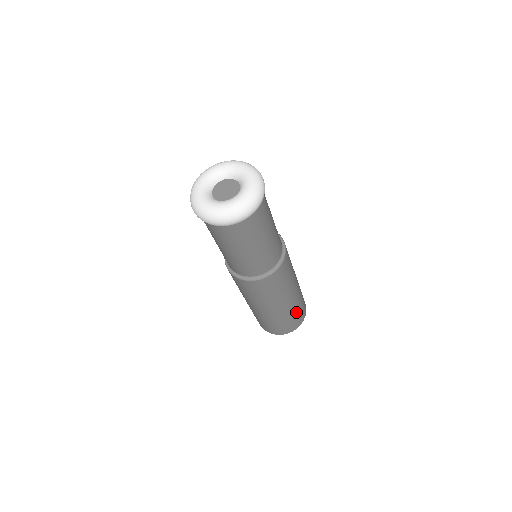
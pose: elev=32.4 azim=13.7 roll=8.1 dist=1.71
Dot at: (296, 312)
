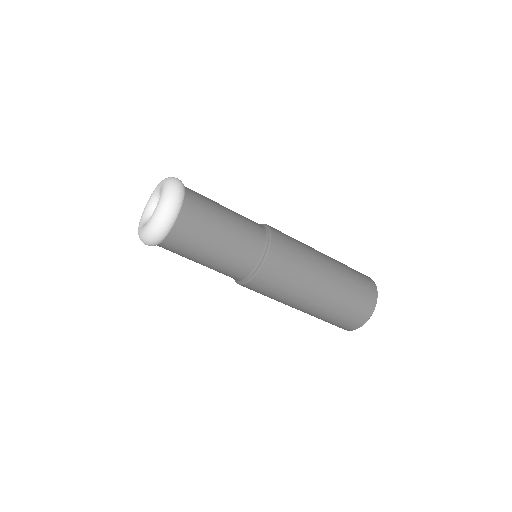
Dot at: (352, 275)
